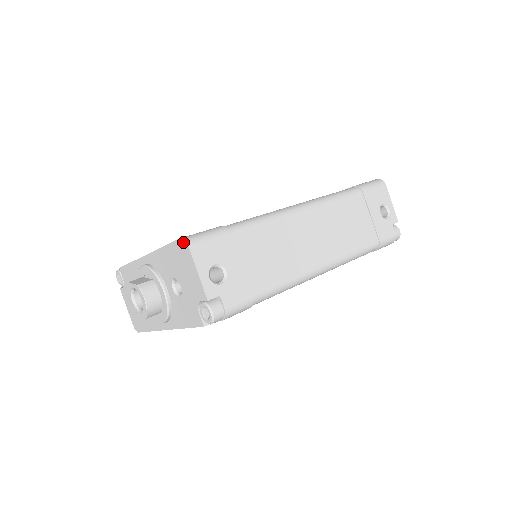
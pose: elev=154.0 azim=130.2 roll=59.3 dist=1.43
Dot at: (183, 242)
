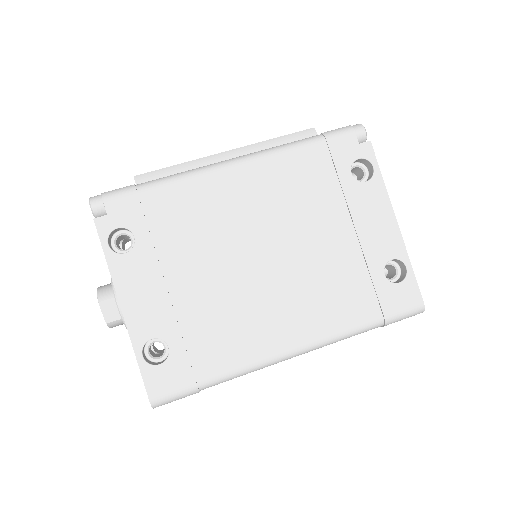
Dot at: (151, 404)
